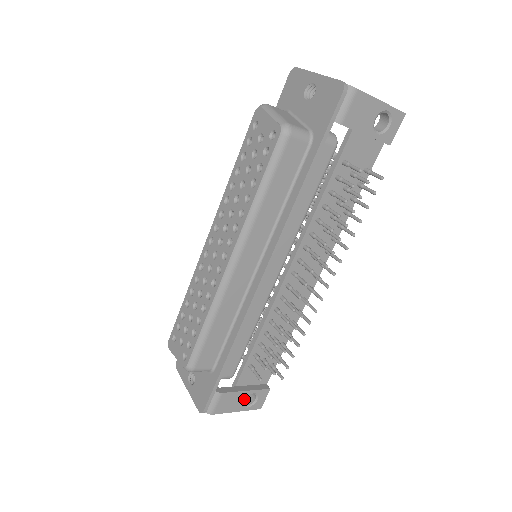
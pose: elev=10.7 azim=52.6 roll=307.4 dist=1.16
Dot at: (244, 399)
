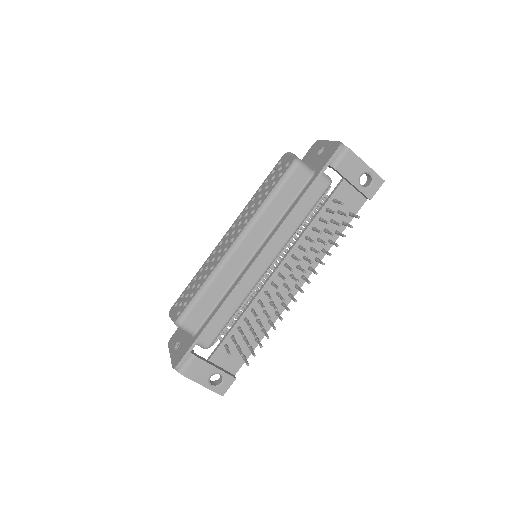
Dot at: (212, 381)
